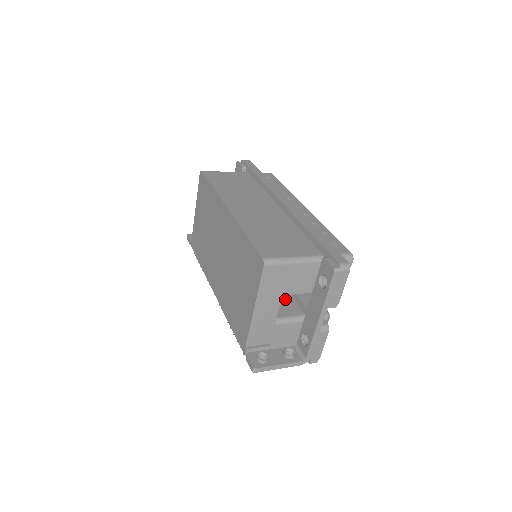
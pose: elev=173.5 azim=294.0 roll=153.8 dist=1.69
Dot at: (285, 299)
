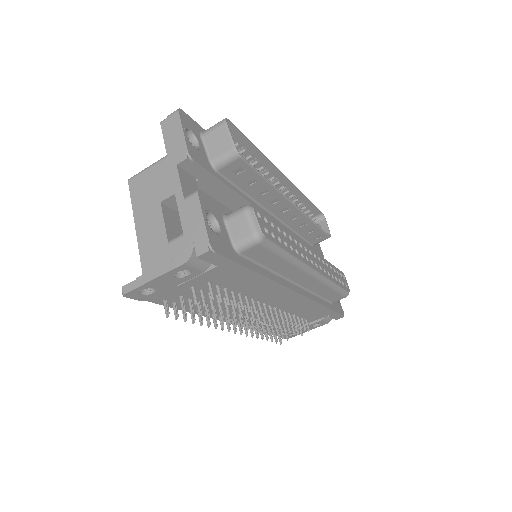
Dot at: occluded
